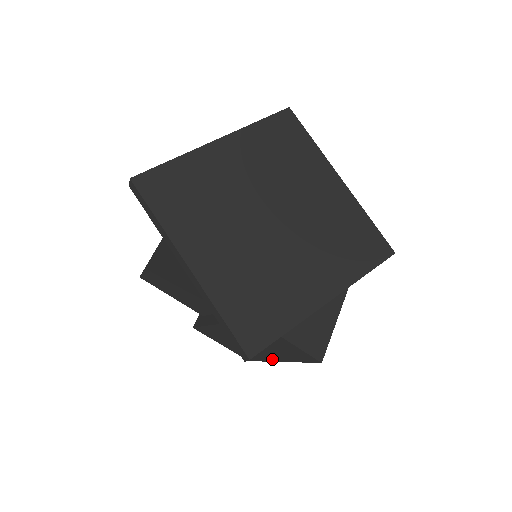
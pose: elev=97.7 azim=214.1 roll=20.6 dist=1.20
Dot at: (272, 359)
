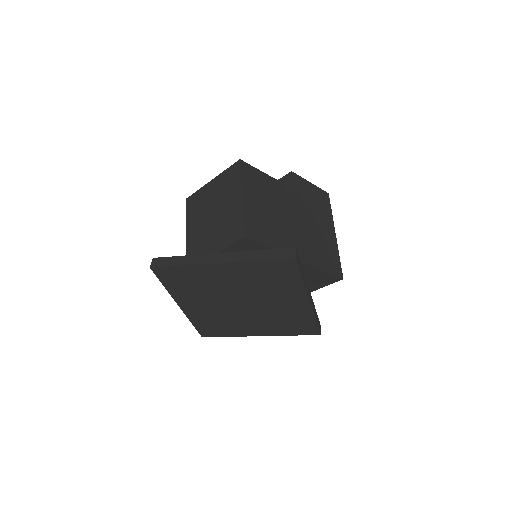
Dot at: occluded
